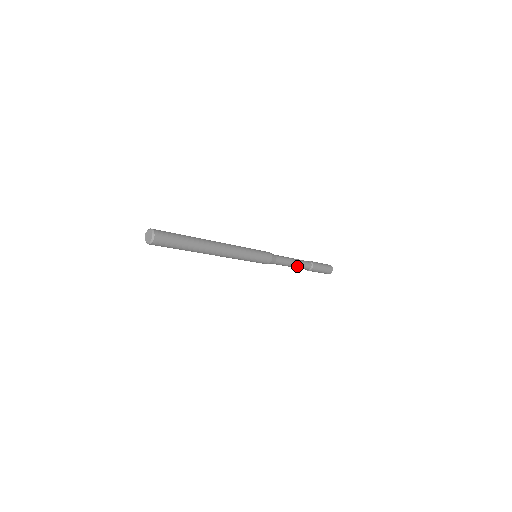
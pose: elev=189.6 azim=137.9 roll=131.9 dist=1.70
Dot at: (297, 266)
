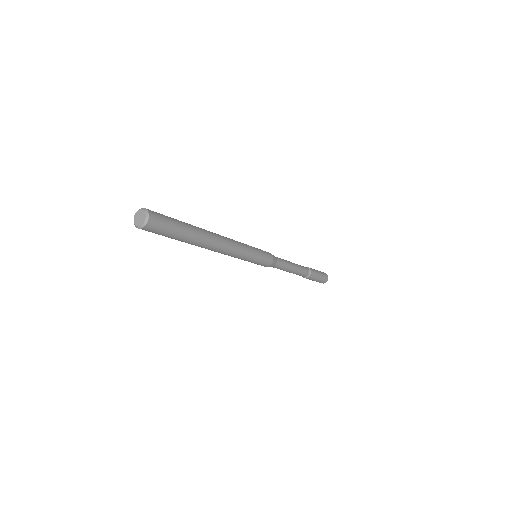
Dot at: (295, 272)
